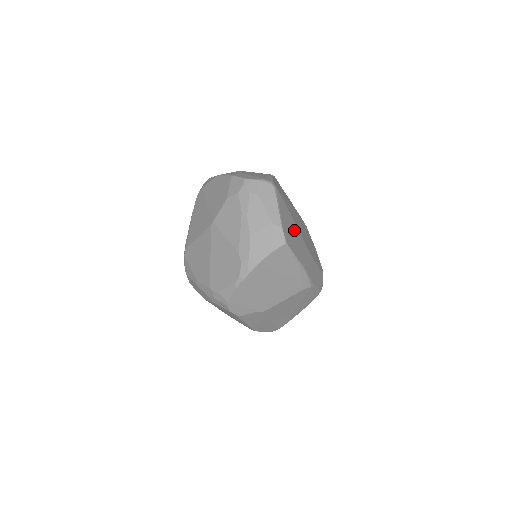
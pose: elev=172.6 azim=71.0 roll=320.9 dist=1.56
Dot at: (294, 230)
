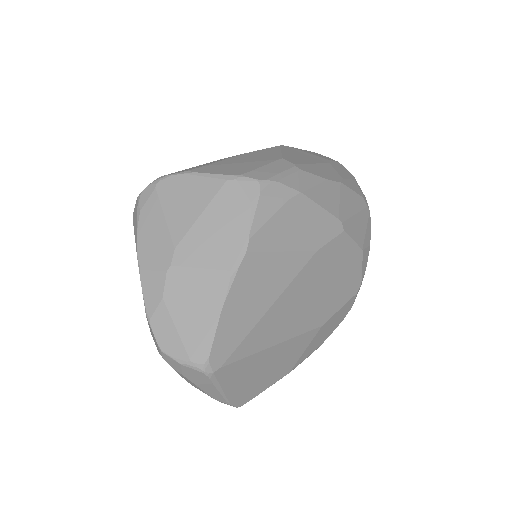
Dot at: (267, 360)
